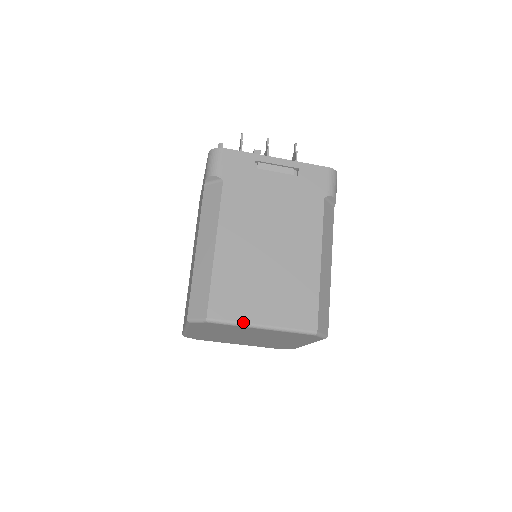
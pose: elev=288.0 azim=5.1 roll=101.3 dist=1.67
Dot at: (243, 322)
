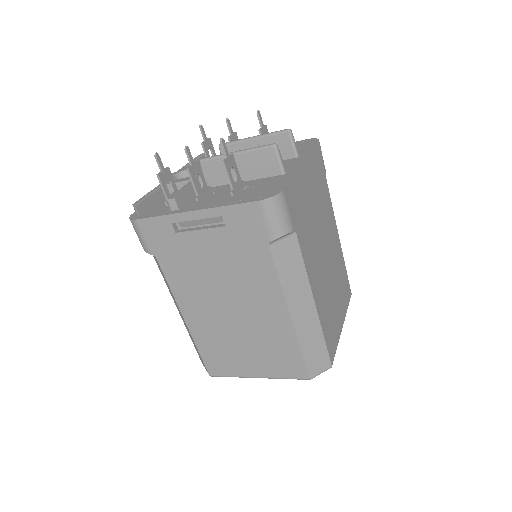
Dot at: (239, 376)
